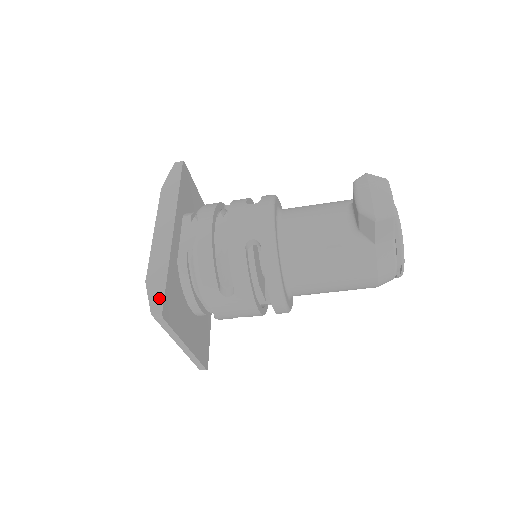
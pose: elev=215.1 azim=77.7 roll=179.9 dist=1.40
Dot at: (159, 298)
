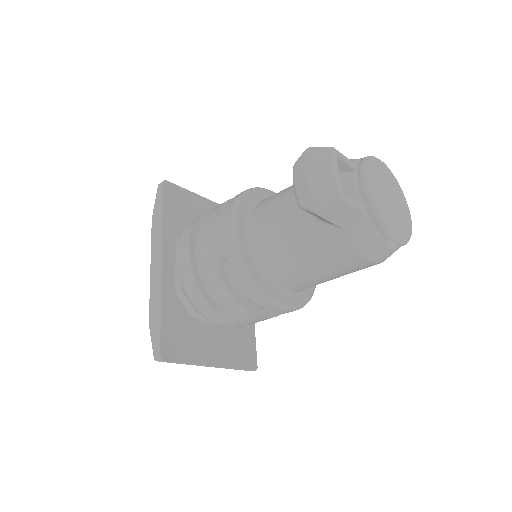
Dot at: (157, 341)
